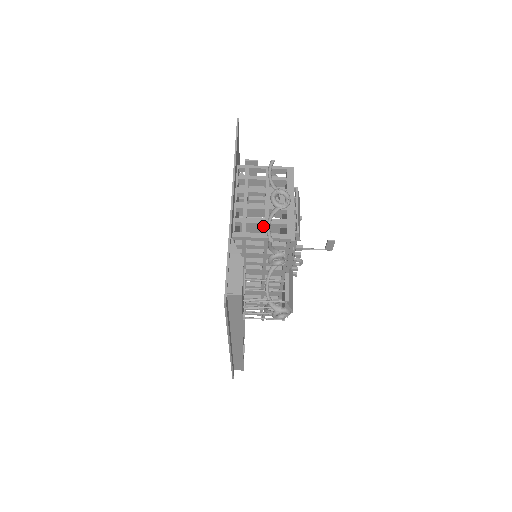
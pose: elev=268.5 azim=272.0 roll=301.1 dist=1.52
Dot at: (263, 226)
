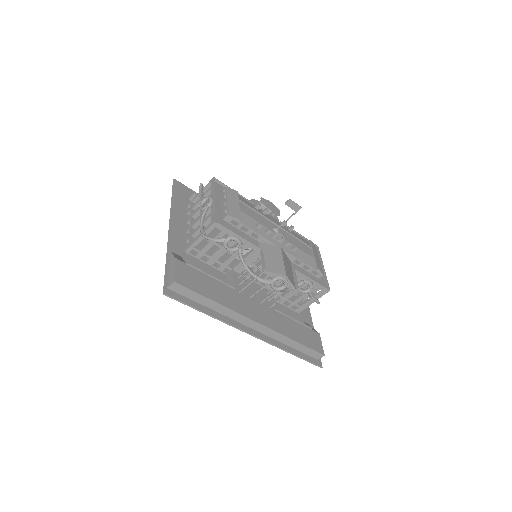
Dot at: occluded
